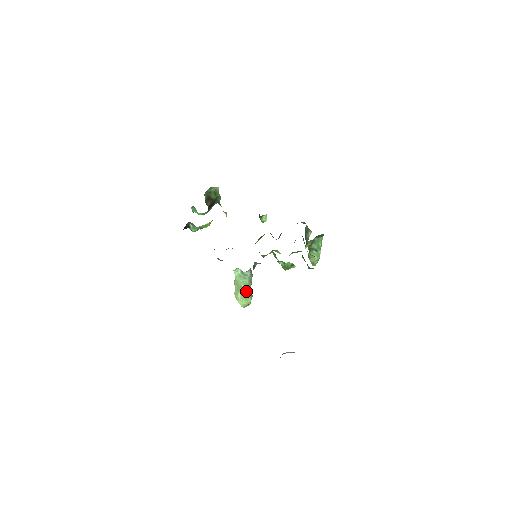
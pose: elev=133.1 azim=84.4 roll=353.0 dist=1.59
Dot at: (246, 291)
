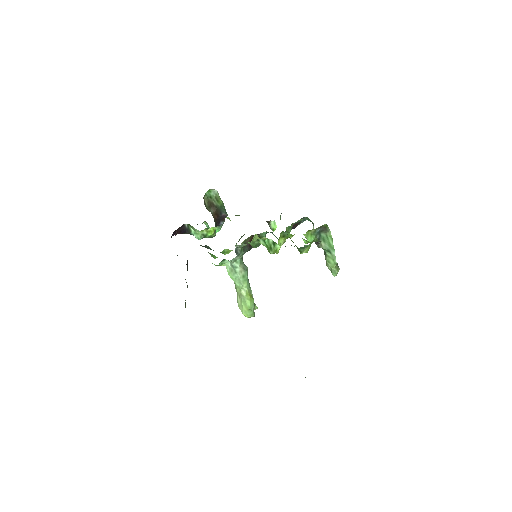
Dot at: (242, 291)
